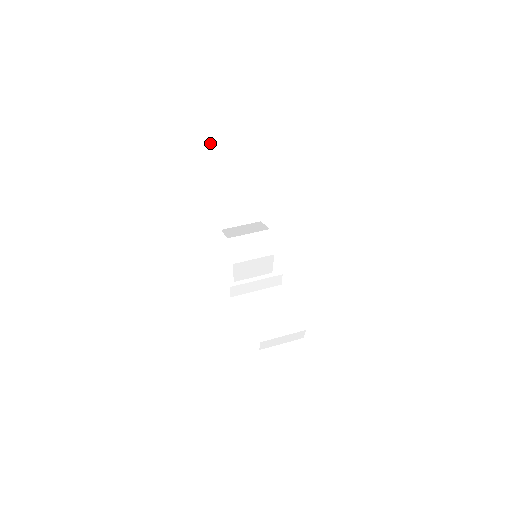
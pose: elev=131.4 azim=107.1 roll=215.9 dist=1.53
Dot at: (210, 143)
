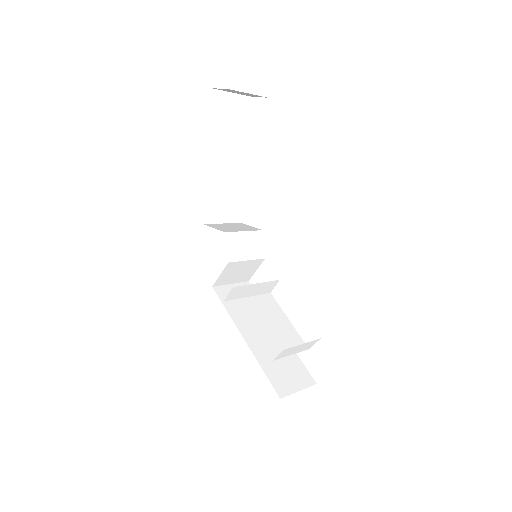
Dot at: (214, 122)
